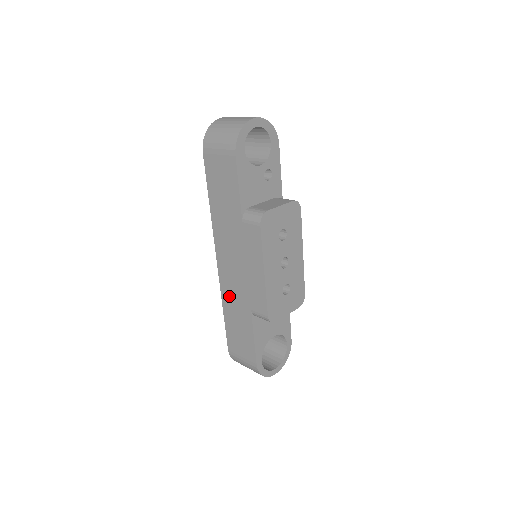
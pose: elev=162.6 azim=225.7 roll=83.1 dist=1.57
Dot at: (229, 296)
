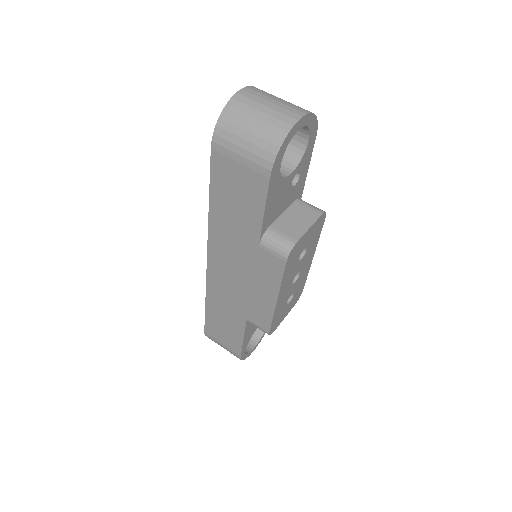
Dot at: (218, 296)
